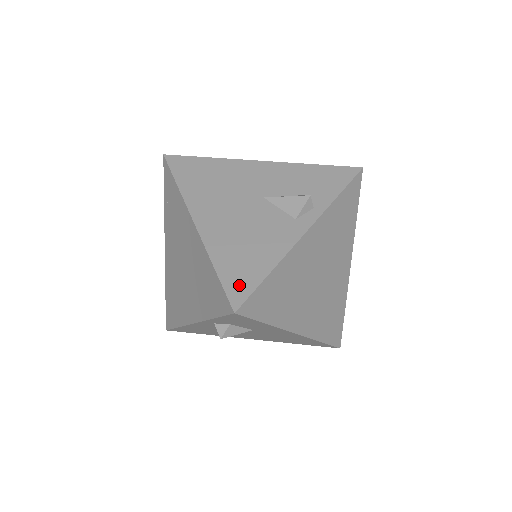
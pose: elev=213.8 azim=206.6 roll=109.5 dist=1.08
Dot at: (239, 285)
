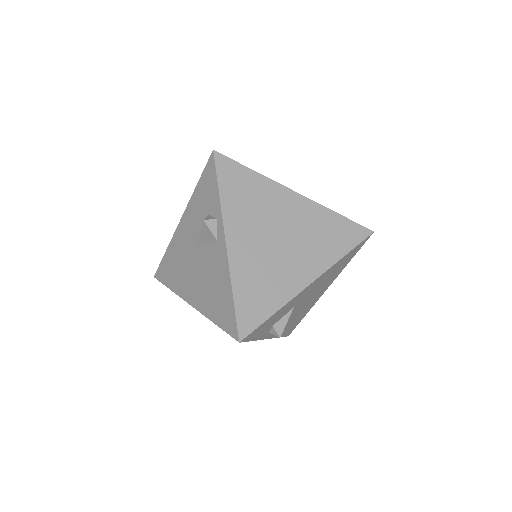
Dot at: (229, 321)
